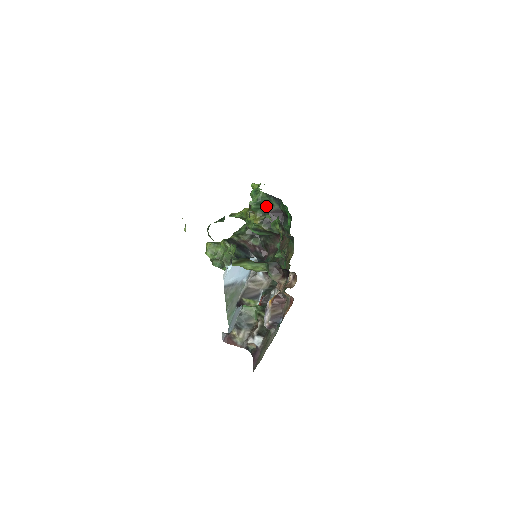
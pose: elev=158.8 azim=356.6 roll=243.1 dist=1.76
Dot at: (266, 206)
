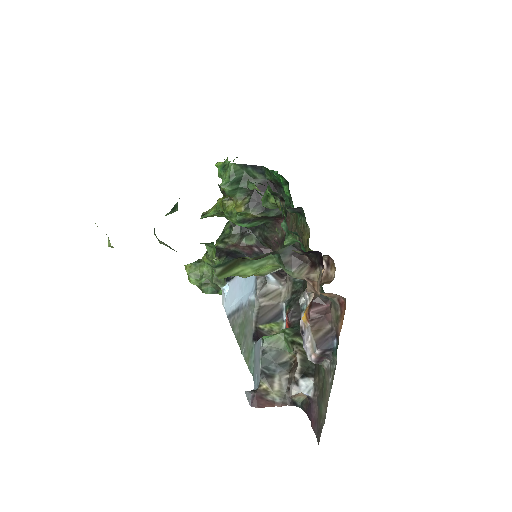
Dot at: (245, 182)
